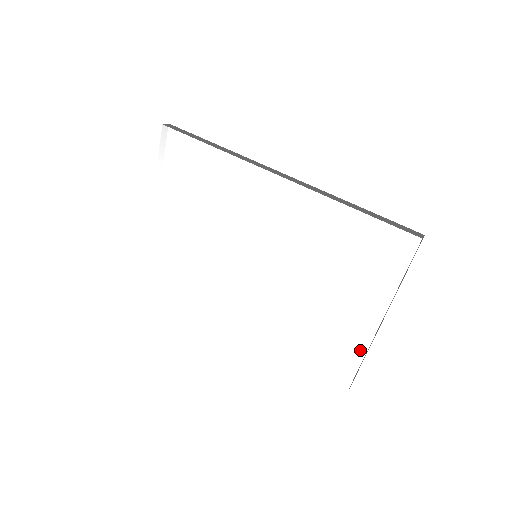
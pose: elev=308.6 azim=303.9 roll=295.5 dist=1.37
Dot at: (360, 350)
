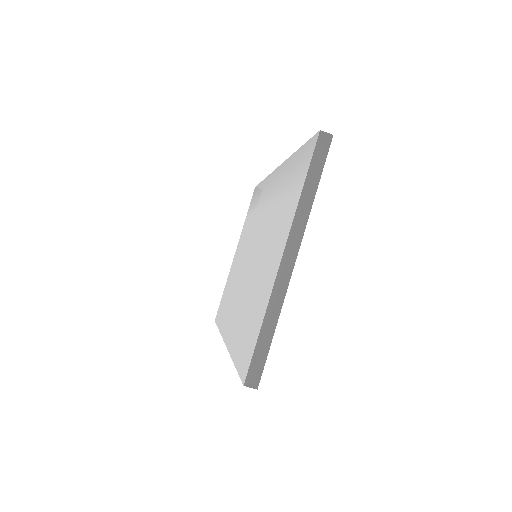
Dot at: (265, 306)
